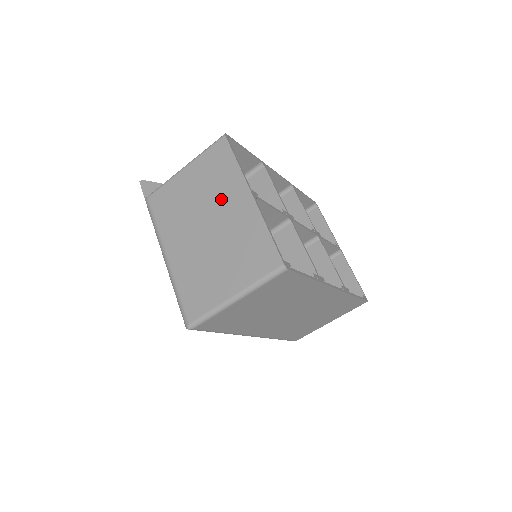
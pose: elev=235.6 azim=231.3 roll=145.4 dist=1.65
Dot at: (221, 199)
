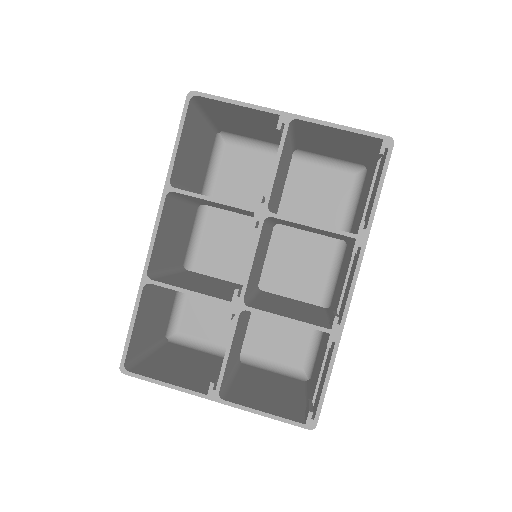
Dot at: occluded
